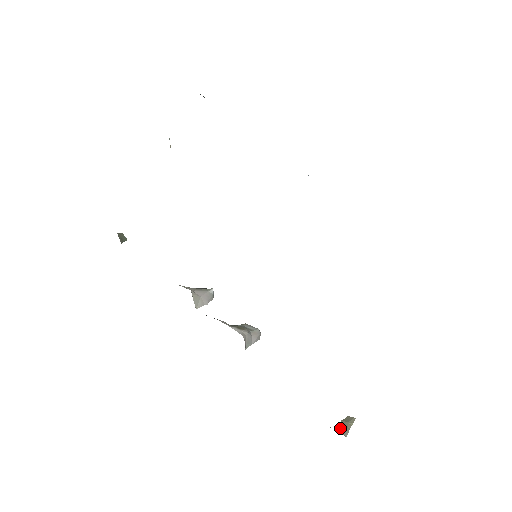
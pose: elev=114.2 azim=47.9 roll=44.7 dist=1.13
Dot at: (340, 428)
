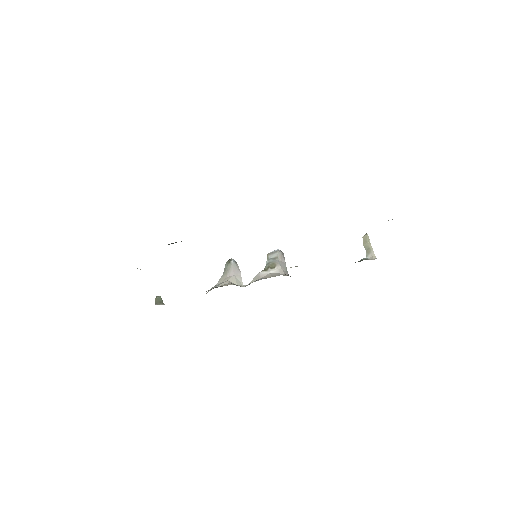
Dot at: (367, 252)
